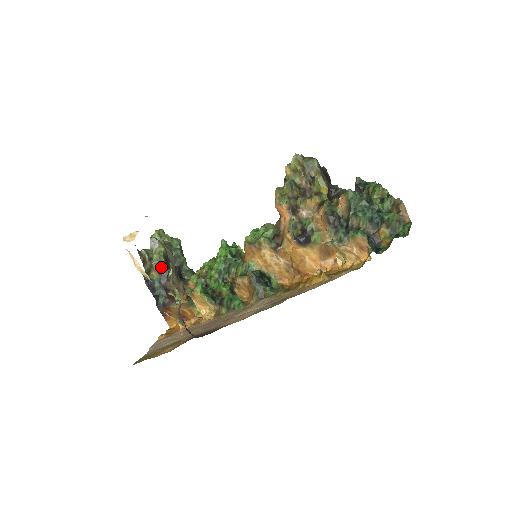
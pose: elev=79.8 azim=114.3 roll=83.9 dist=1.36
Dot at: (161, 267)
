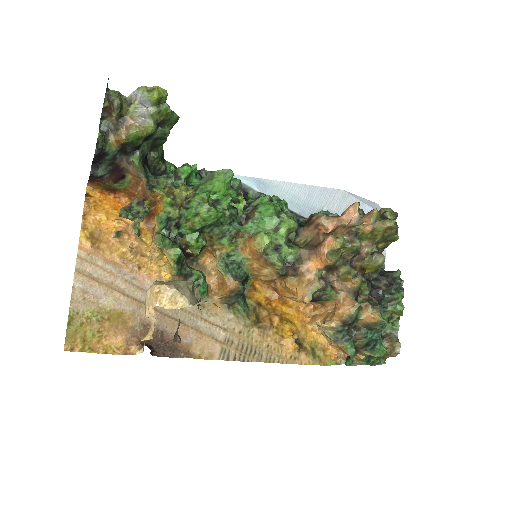
Dot at: (130, 144)
